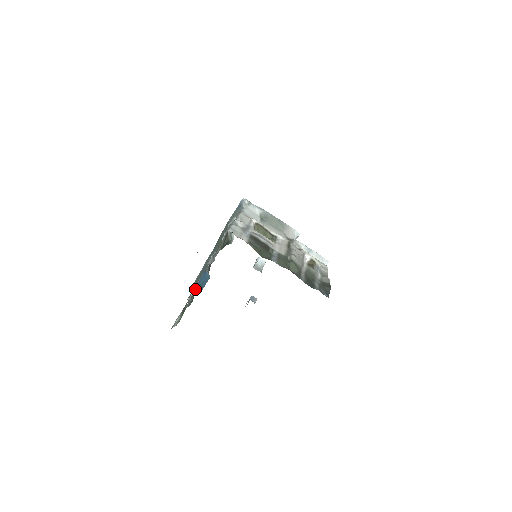
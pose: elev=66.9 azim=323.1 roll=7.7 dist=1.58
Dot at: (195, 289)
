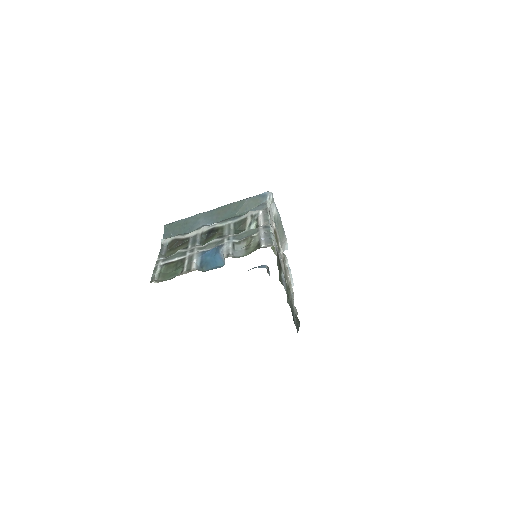
Dot at: (197, 260)
